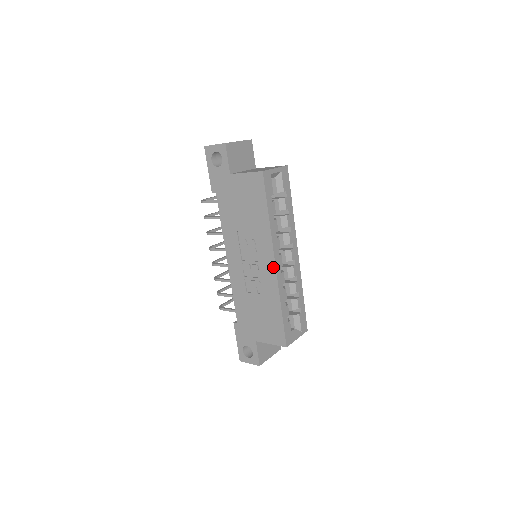
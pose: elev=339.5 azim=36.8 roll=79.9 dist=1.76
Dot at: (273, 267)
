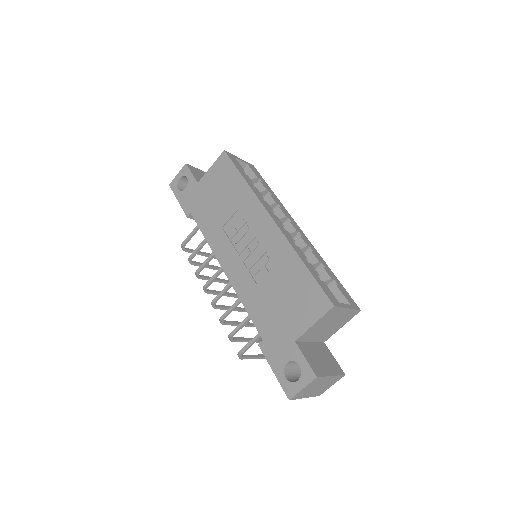
Dot at: (271, 223)
